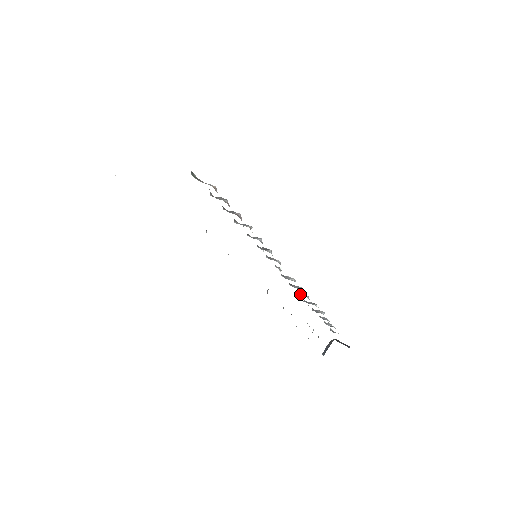
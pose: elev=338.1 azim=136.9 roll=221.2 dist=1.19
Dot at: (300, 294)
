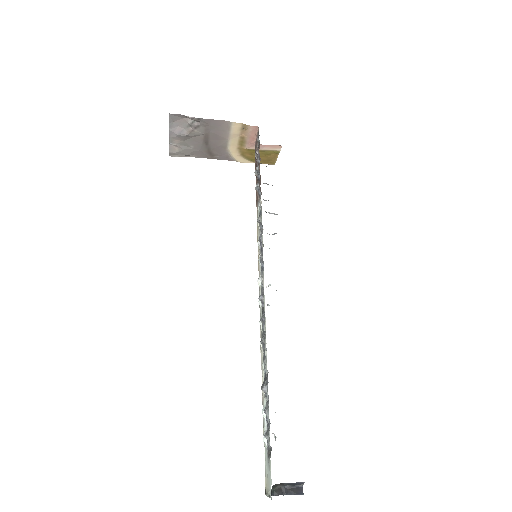
Dot at: occluded
